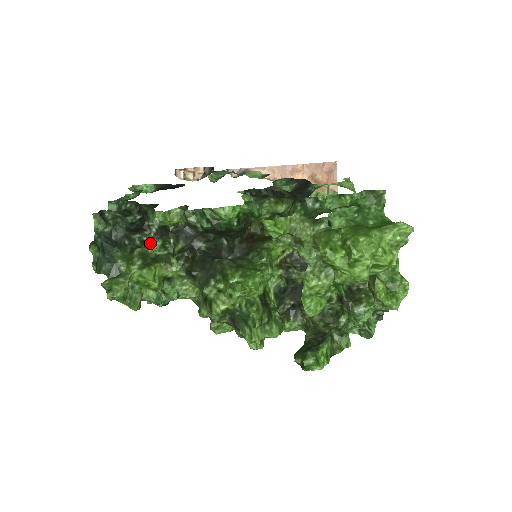
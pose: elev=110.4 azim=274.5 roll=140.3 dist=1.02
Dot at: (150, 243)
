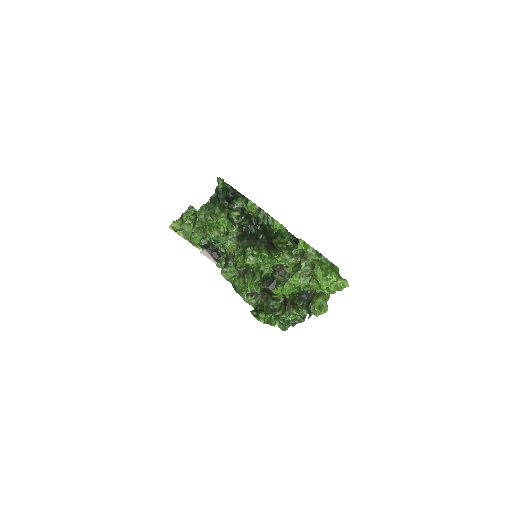
Dot at: (235, 211)
